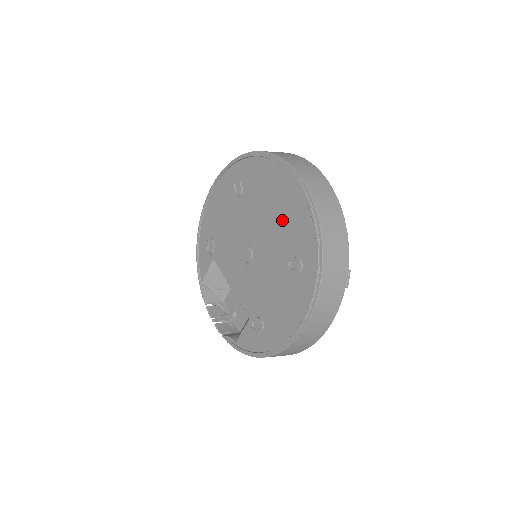
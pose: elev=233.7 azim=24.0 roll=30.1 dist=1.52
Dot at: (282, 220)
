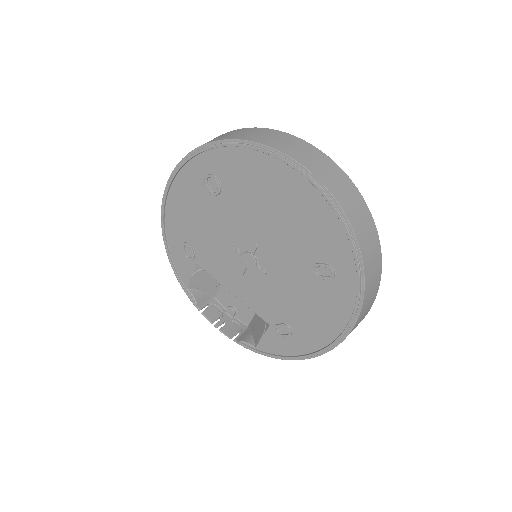
Dot at: (293, 223)
